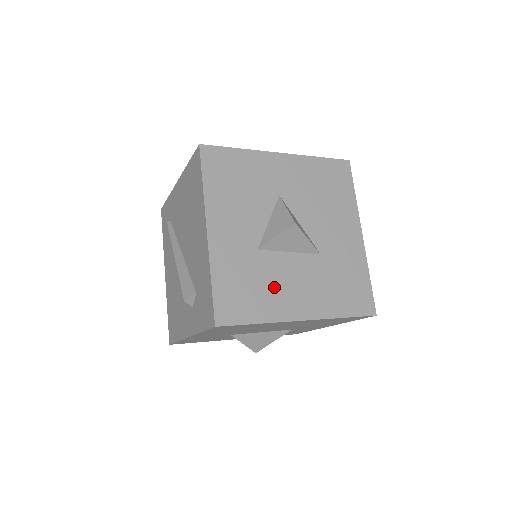
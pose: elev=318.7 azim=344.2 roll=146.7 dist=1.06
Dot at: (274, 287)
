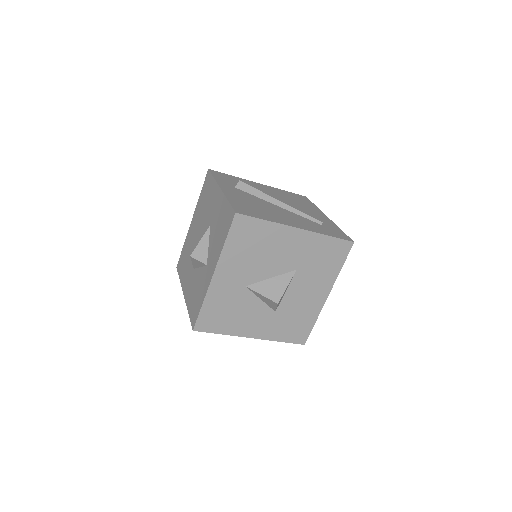
Dot at: (301, 308)
